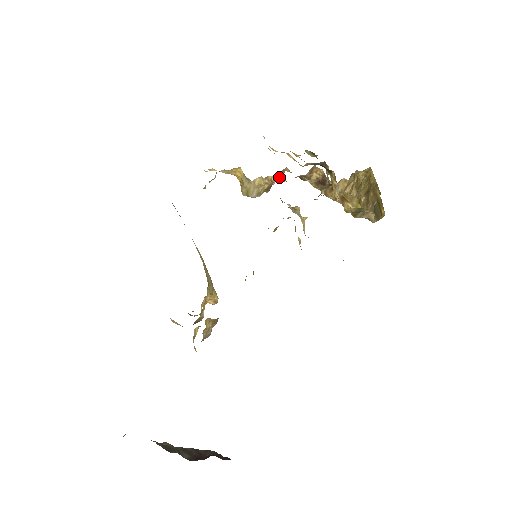
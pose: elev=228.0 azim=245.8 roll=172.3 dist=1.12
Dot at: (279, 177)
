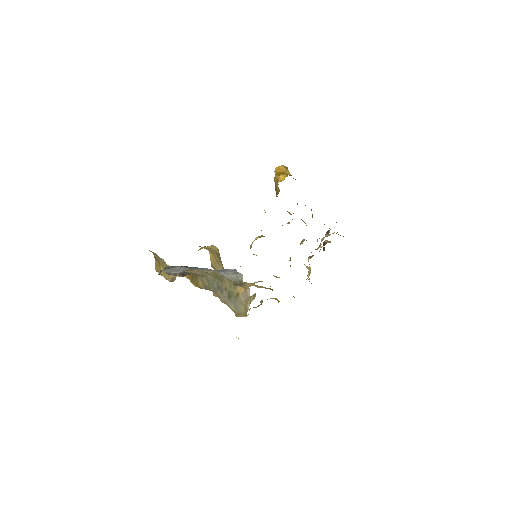
Dot at: occluded
